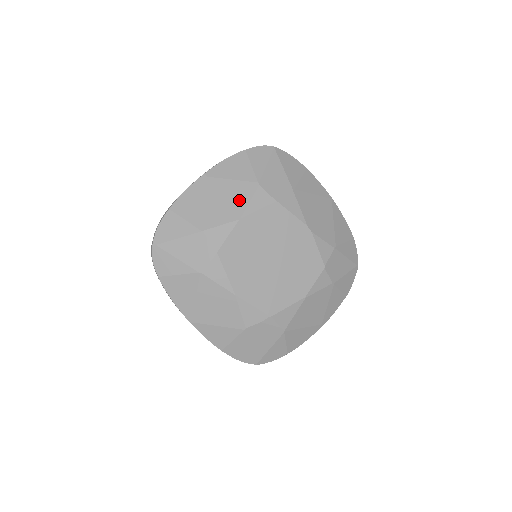
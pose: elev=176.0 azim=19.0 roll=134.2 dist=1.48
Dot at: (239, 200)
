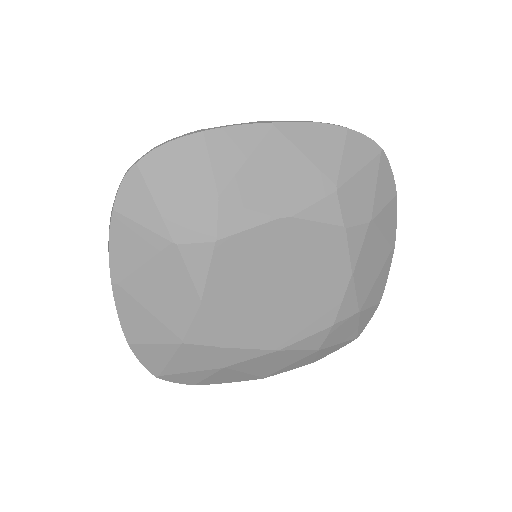
Dot at: (177, 282)
